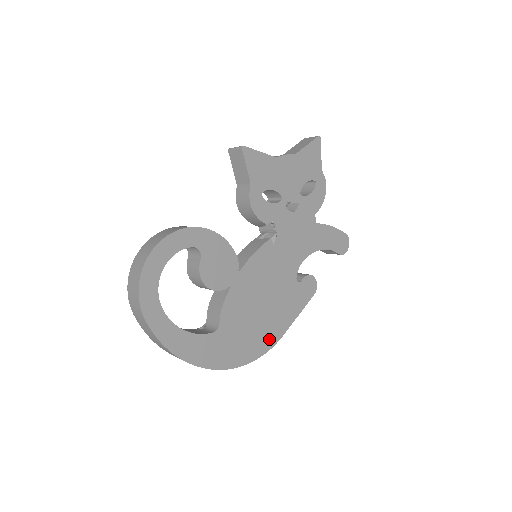
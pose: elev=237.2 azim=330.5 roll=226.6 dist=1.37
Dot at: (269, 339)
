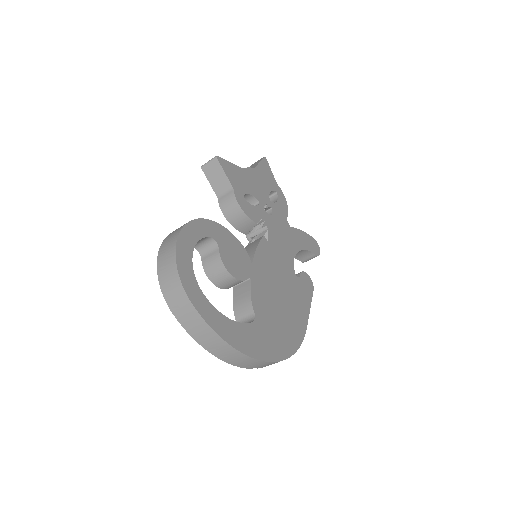
Dot at: (298, 331)
